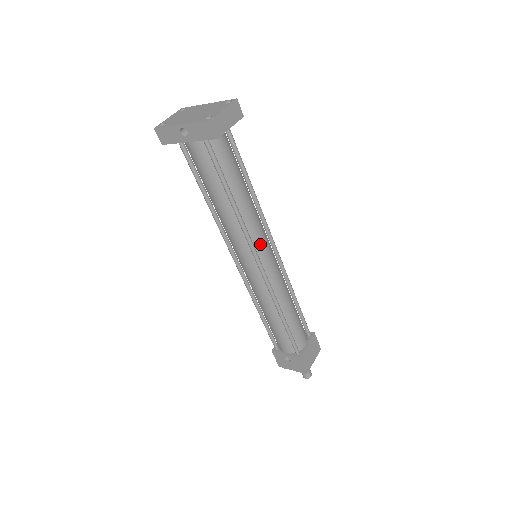
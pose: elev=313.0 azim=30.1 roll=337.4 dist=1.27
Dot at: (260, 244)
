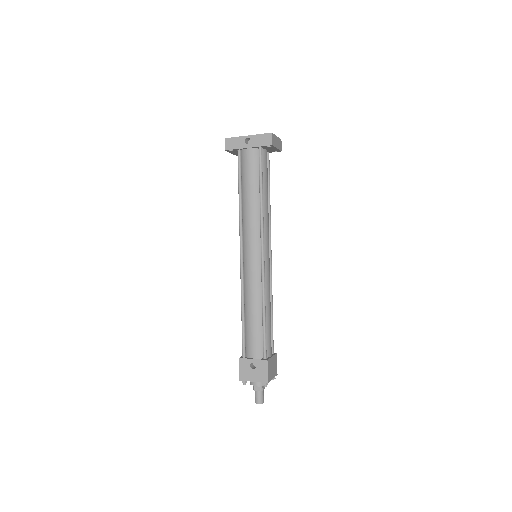
Dot at: (266, 240)
